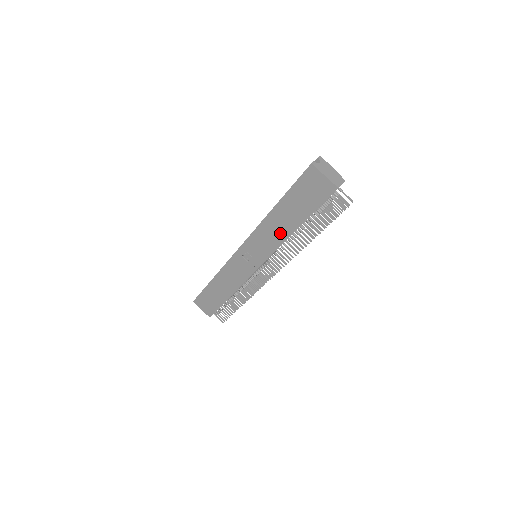
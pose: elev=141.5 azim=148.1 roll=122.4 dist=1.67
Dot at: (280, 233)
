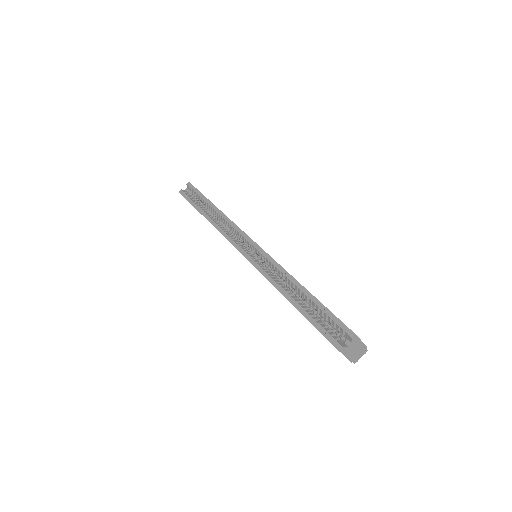
Dot at: occluded
